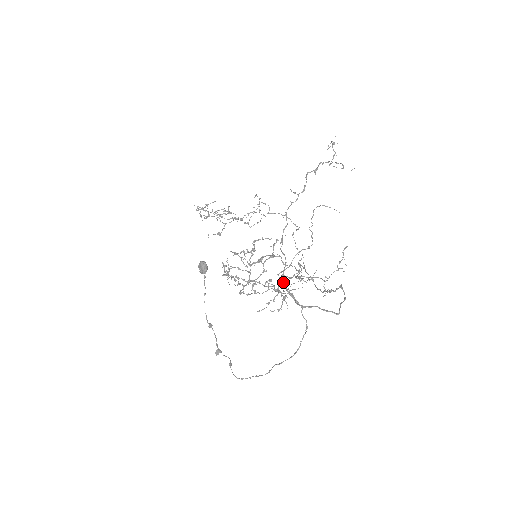
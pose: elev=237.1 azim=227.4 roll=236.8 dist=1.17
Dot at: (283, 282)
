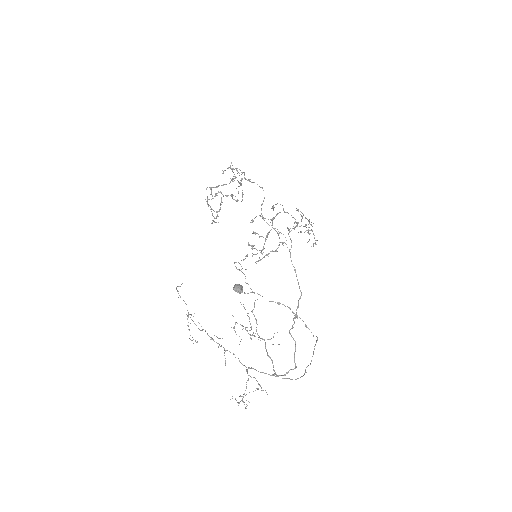
Dot at: (252, 368)
